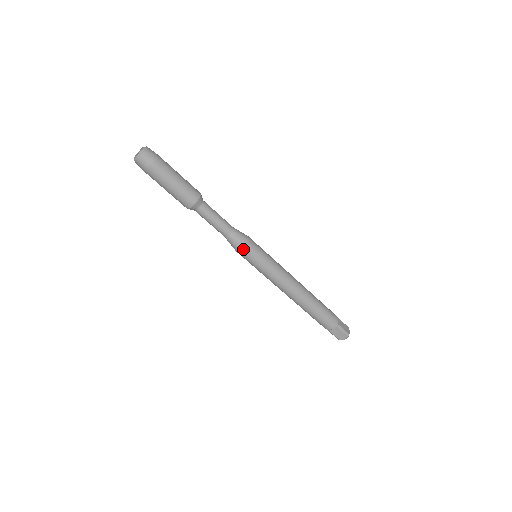
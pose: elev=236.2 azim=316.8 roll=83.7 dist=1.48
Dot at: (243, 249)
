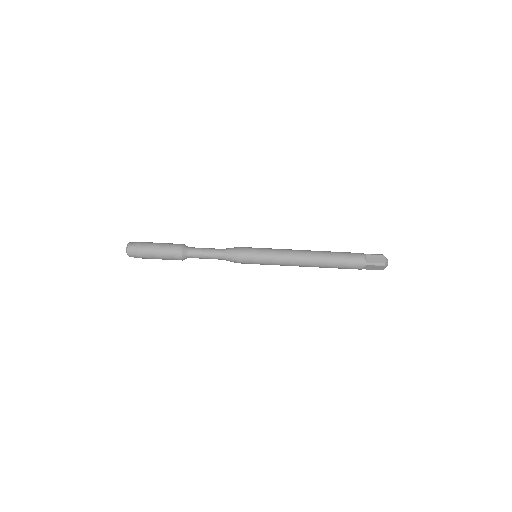
Dot at: (239, 250)
